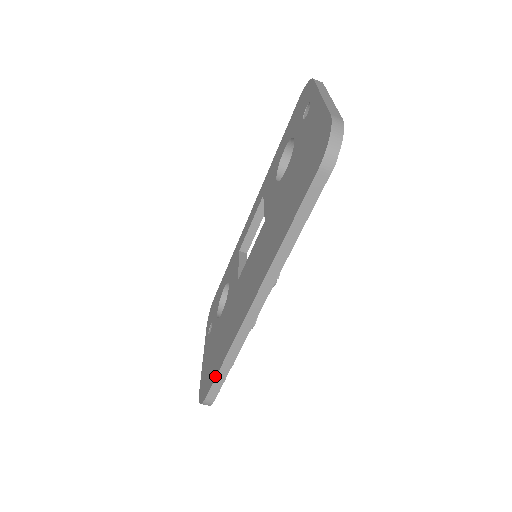
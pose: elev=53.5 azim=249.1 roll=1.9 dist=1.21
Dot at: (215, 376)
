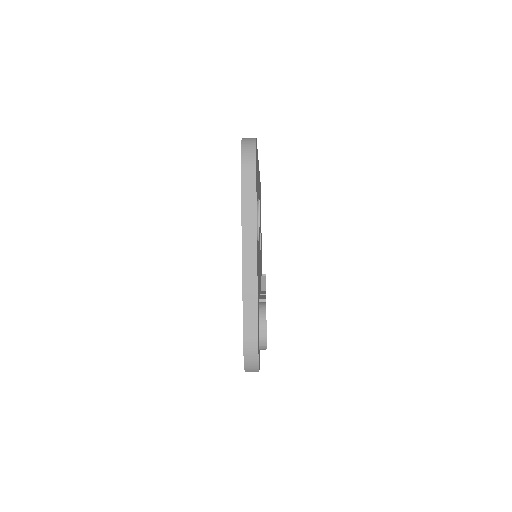
Dot at: occluded
